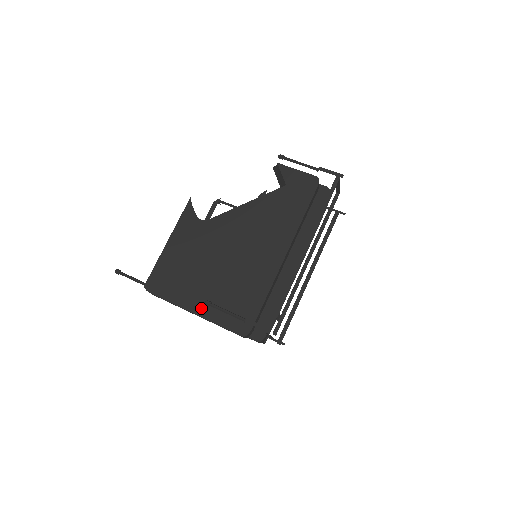
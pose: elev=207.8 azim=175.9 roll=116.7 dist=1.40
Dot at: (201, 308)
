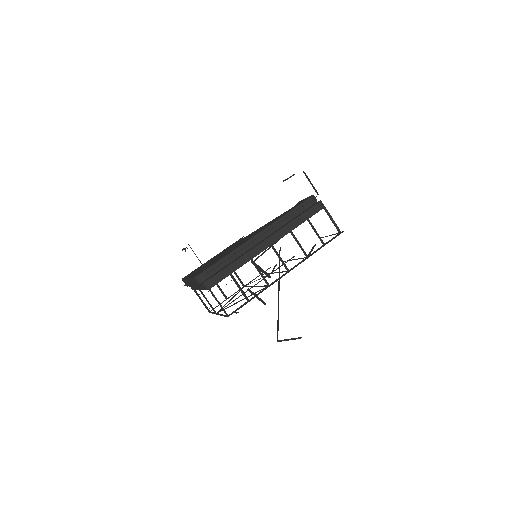
Dot at: occluded
